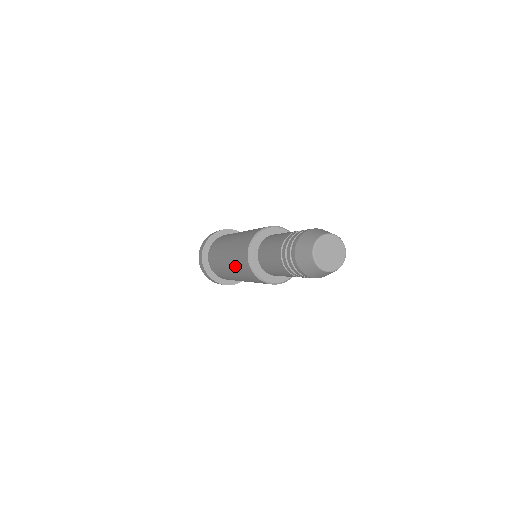
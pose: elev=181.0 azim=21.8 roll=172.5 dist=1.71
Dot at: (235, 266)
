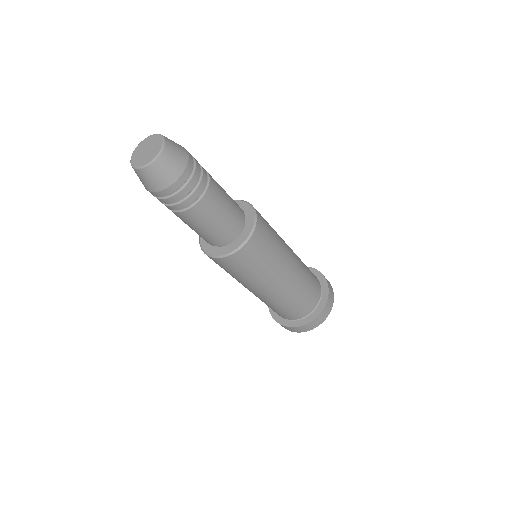
Dot at: occluded
